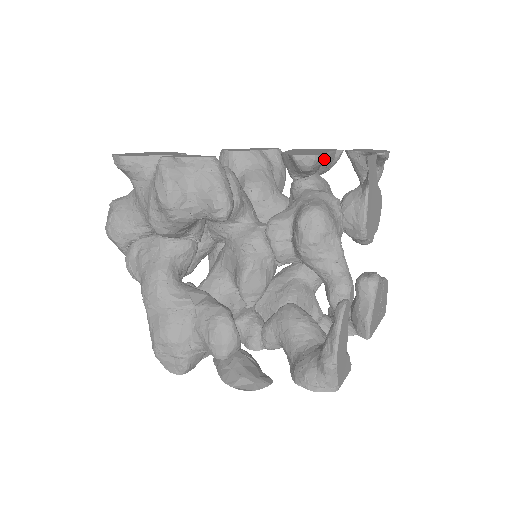
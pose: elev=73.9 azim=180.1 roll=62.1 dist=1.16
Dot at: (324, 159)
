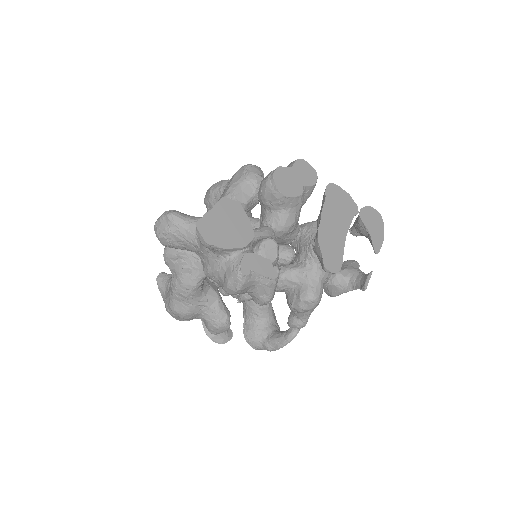
Dot at: occluded
